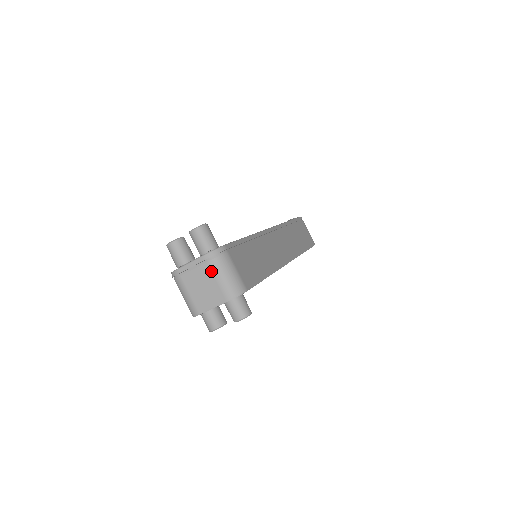
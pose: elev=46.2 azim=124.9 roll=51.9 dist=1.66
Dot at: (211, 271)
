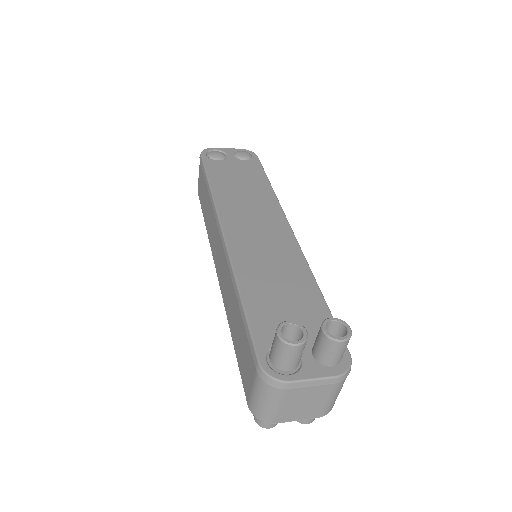
Dot at: (331, 392)
